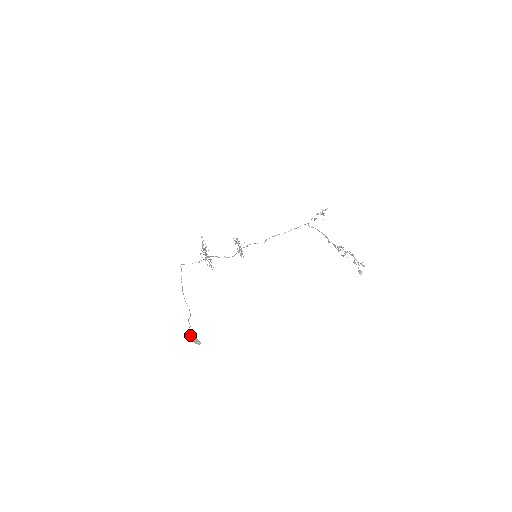
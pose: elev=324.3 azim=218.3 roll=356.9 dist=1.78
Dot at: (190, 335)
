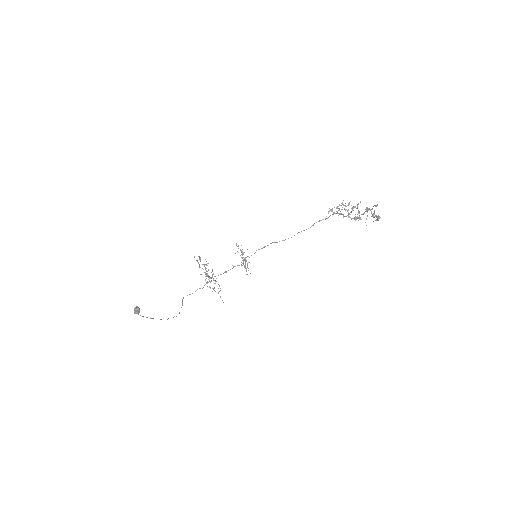
Dot at: occluded
